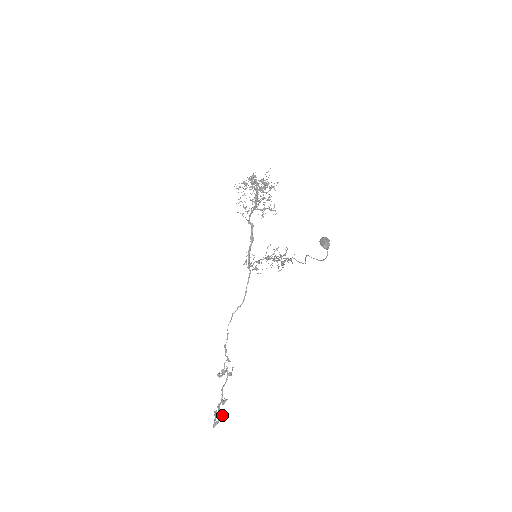
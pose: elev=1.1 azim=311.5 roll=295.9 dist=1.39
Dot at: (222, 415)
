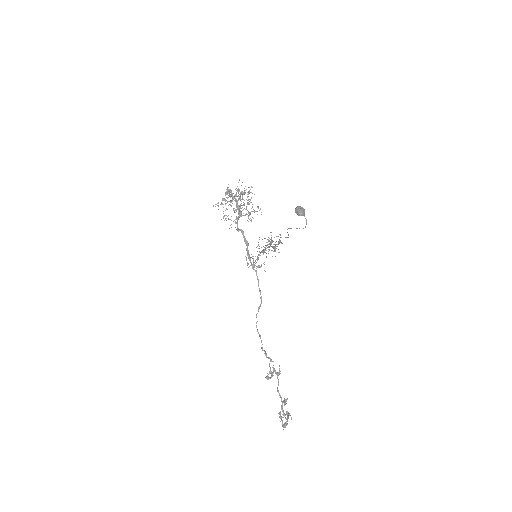
Dot at: (289, 415)
